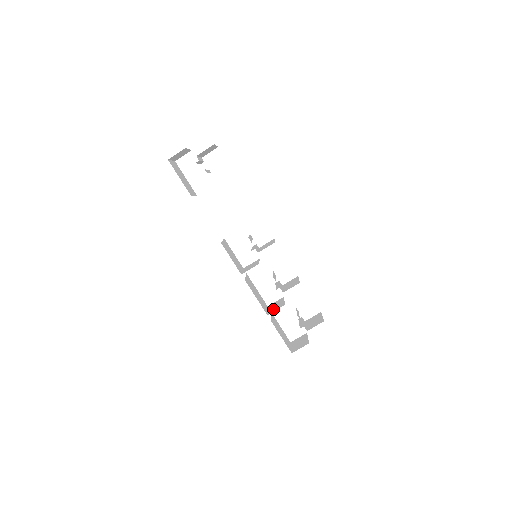
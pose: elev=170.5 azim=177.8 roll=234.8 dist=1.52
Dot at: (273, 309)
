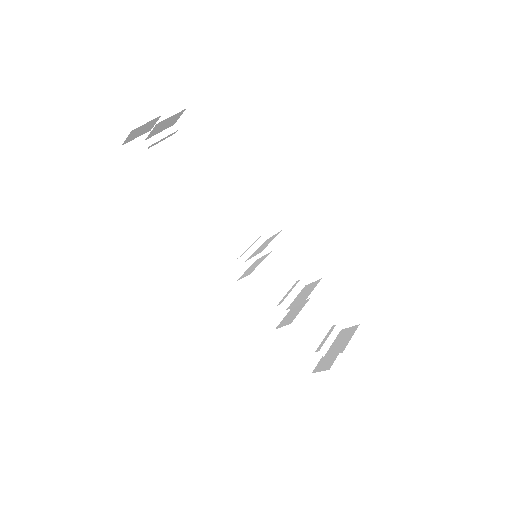
Dot at: (284, 321)
